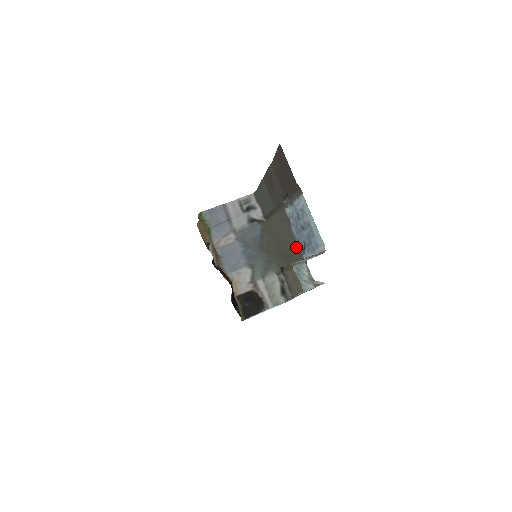
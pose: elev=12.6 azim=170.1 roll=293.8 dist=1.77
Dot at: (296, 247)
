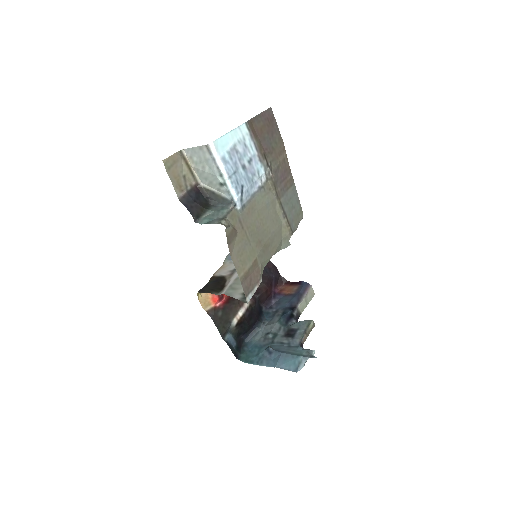
Dot at: (248, 206)
